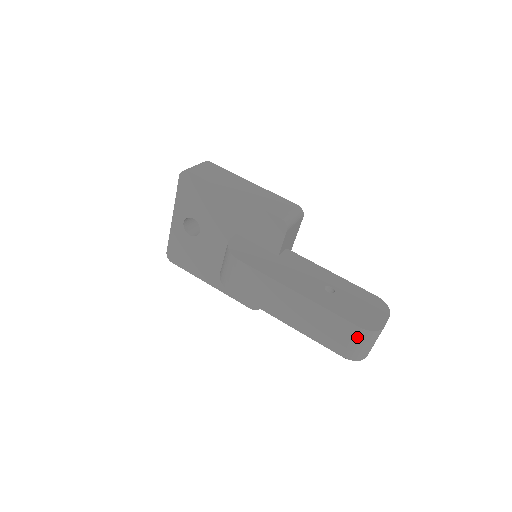
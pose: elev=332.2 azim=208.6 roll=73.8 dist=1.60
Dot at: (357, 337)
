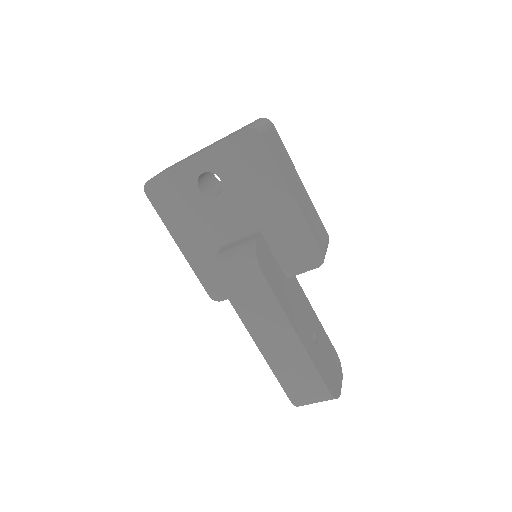
Dot at: (320, 397)
